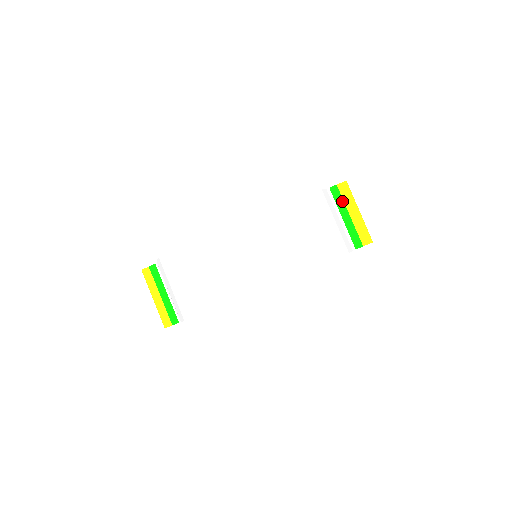
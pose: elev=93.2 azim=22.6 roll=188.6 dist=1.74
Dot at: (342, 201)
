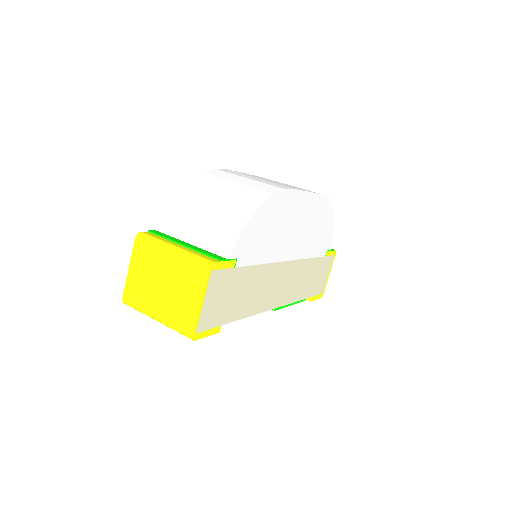
Dot at: occluded
